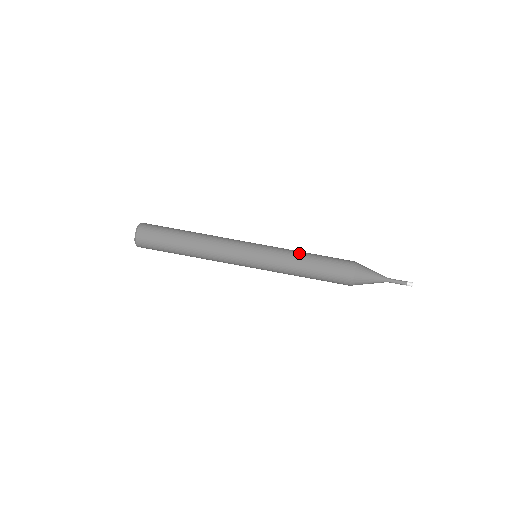
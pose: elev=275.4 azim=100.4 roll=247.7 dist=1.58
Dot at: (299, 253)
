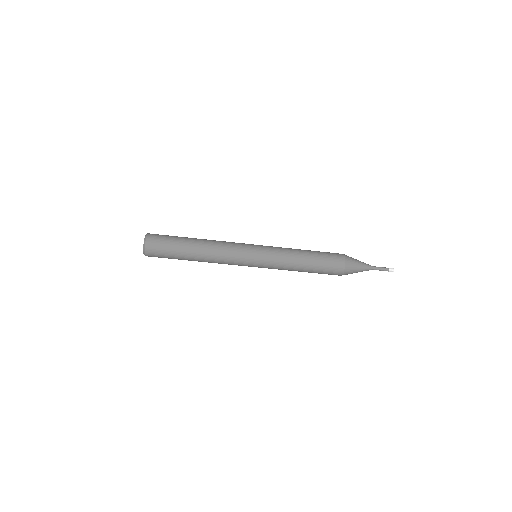
Dot at: (294, 265)
